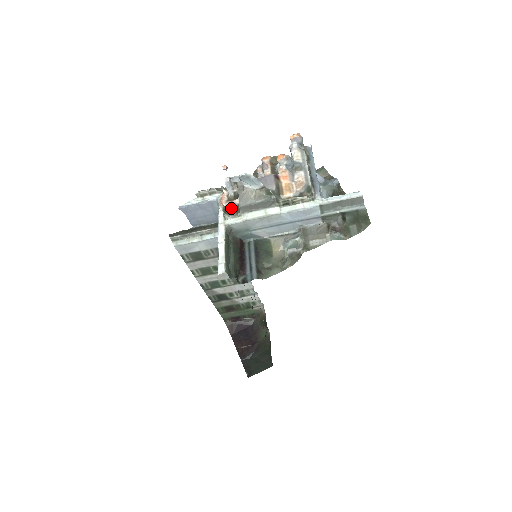
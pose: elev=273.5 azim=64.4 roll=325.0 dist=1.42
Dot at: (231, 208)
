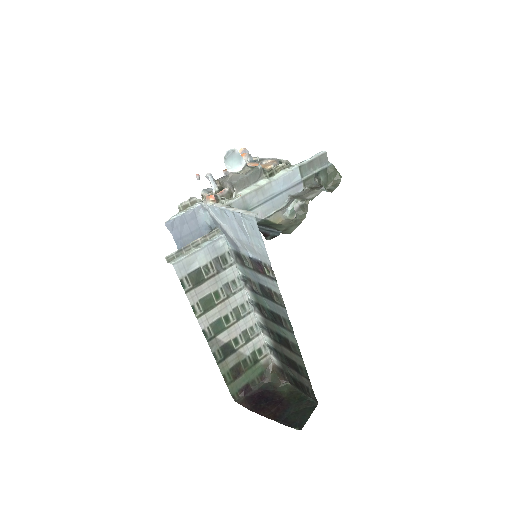
Dot at: (223, 196)
